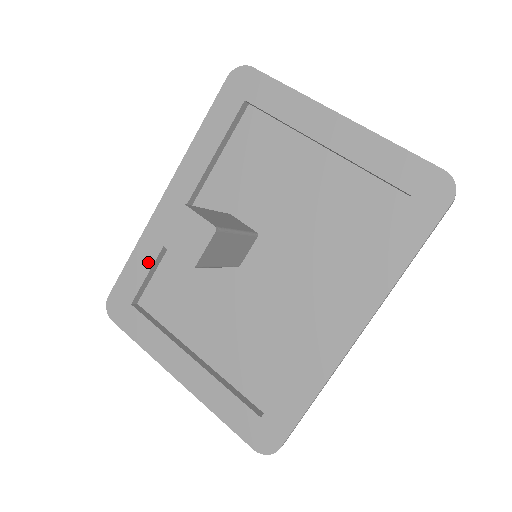
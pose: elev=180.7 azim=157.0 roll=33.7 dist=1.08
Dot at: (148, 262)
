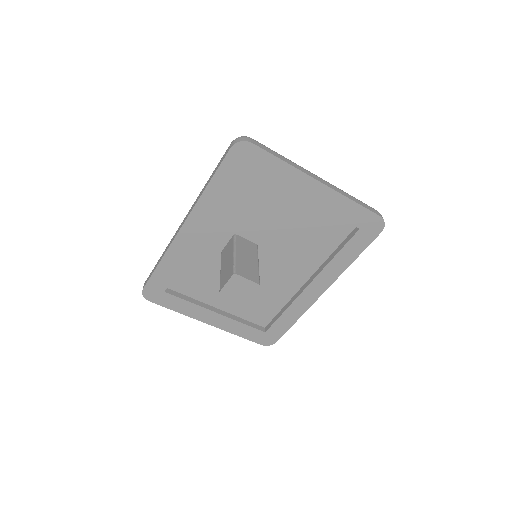
Dot at: (175, 268)
